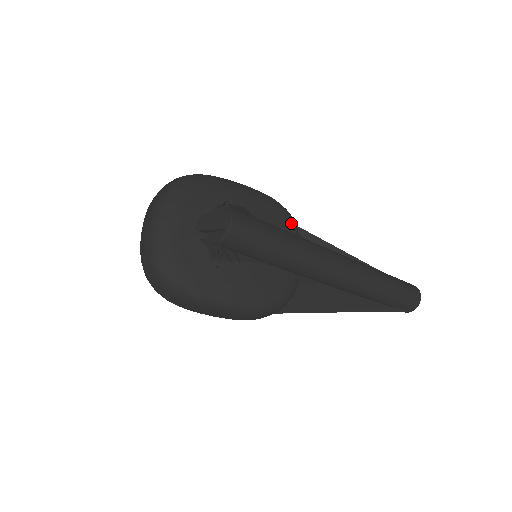
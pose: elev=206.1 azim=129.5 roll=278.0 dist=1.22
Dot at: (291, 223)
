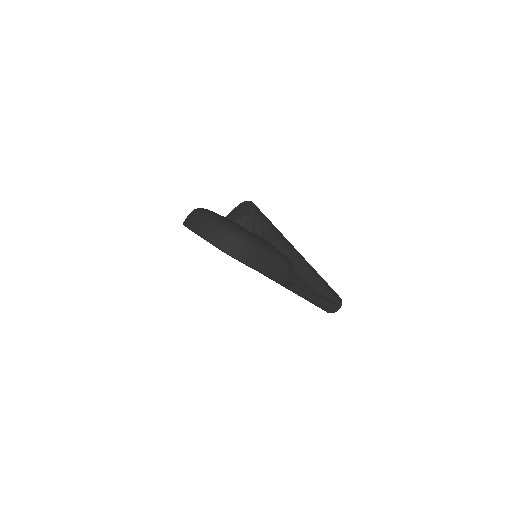
Dot at: occluded
